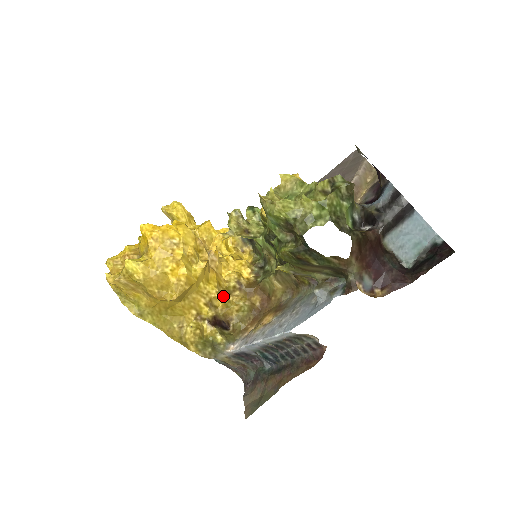
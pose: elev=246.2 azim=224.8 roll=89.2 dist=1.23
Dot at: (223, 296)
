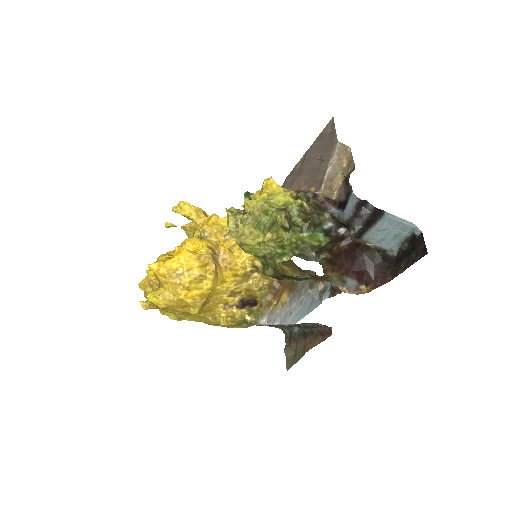
Dot at: (243, 283)
